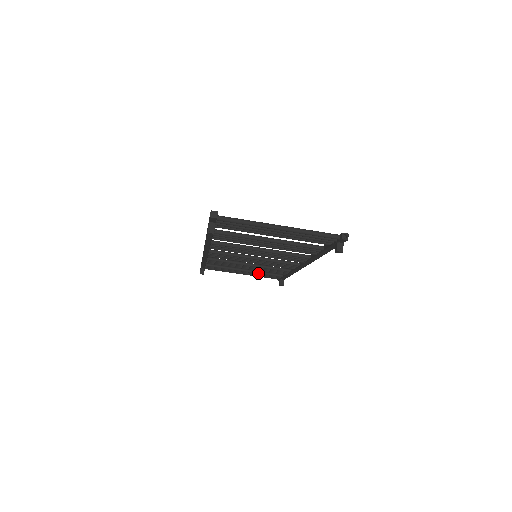
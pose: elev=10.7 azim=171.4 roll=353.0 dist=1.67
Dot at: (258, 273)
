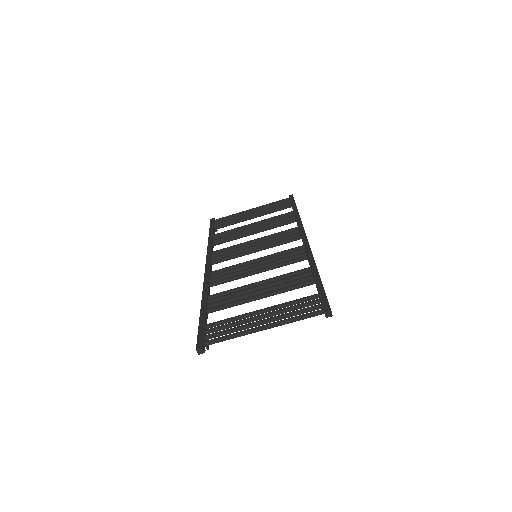
Dot at: (266, 214)
